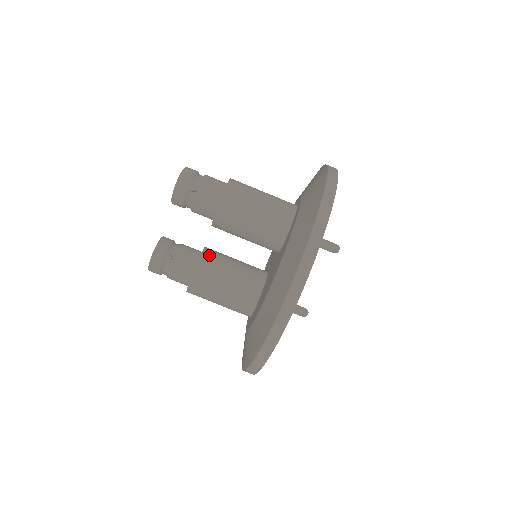
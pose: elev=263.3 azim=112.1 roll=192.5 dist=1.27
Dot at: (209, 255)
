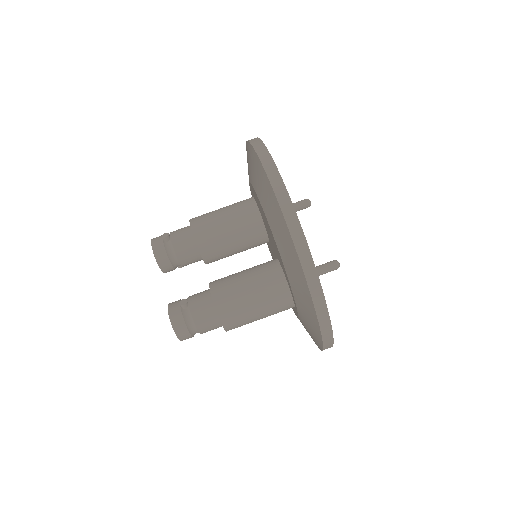
Dot at: occluded
